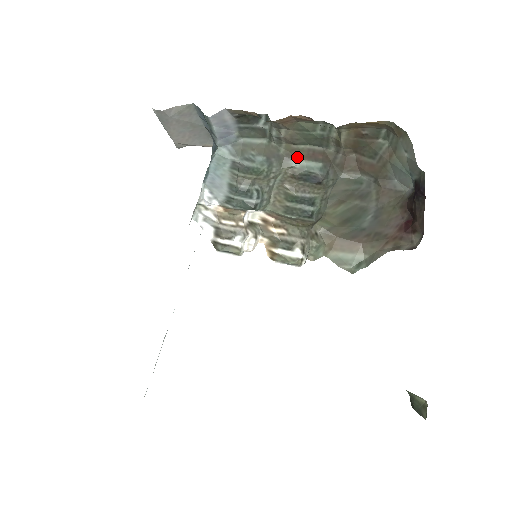
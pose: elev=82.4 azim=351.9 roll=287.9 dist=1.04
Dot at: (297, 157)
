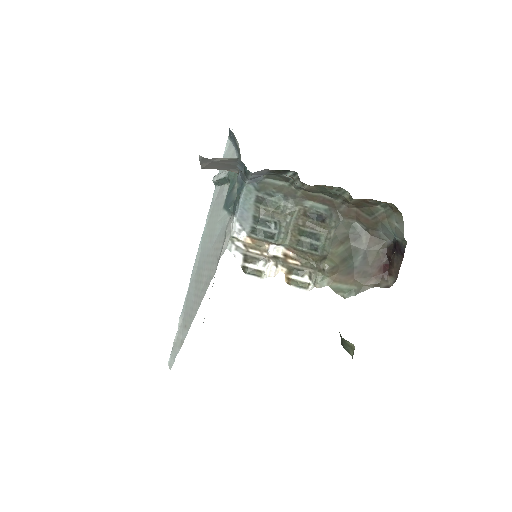
Dot at: (309, 199)
